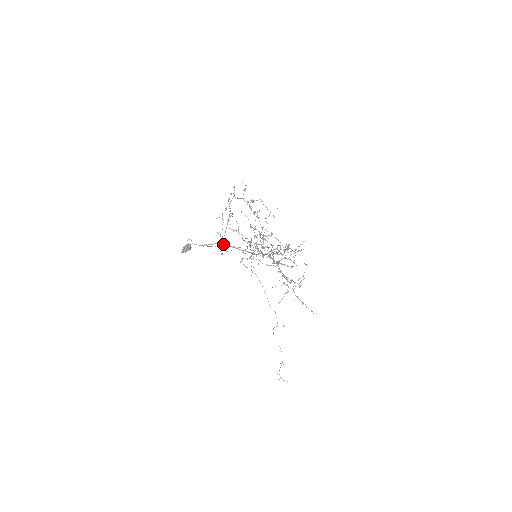
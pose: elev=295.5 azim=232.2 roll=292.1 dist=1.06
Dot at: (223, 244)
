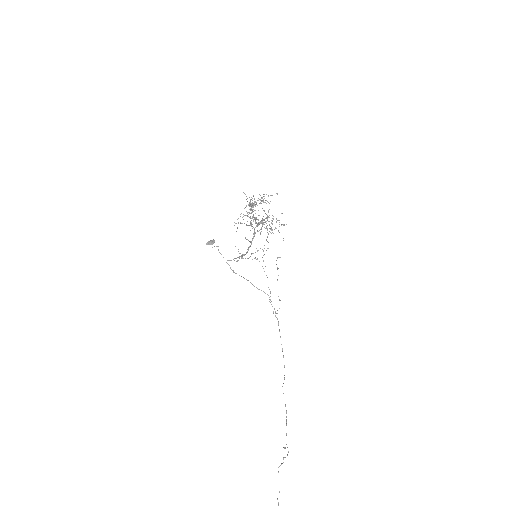
Dot at: (239, 257)
